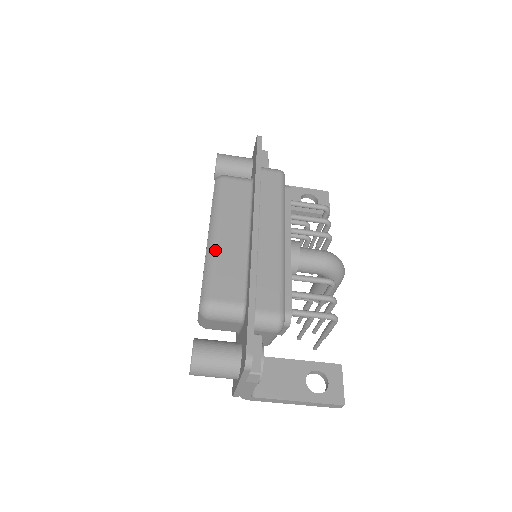
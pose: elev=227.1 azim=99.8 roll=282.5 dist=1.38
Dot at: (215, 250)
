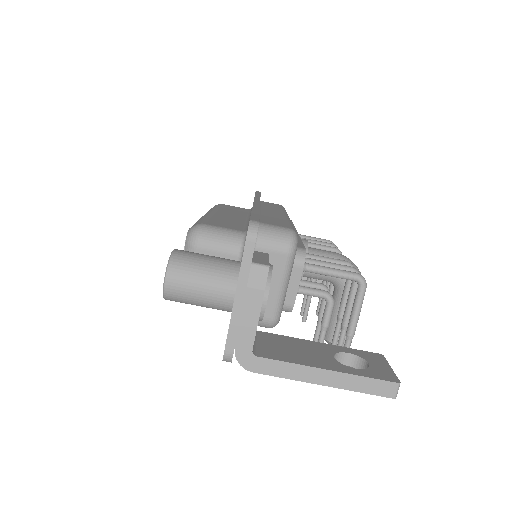
Dot at: (210, 214)
